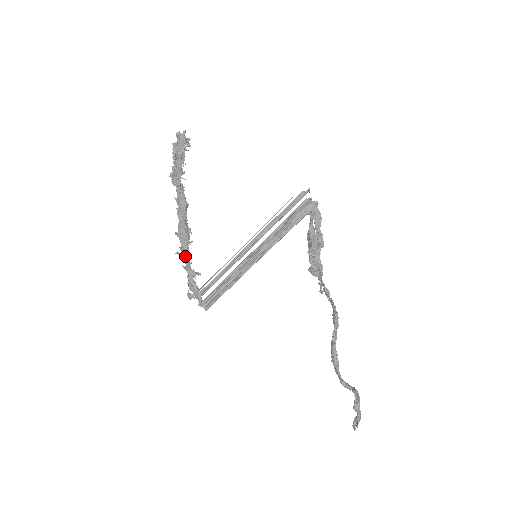
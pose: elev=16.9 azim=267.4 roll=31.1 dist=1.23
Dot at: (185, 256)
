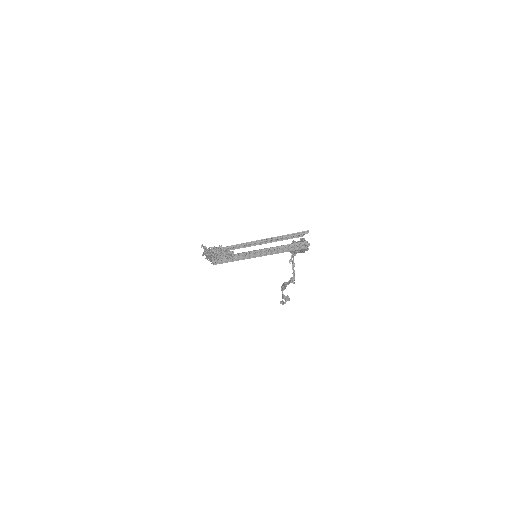
Dot at: (208, 255)
